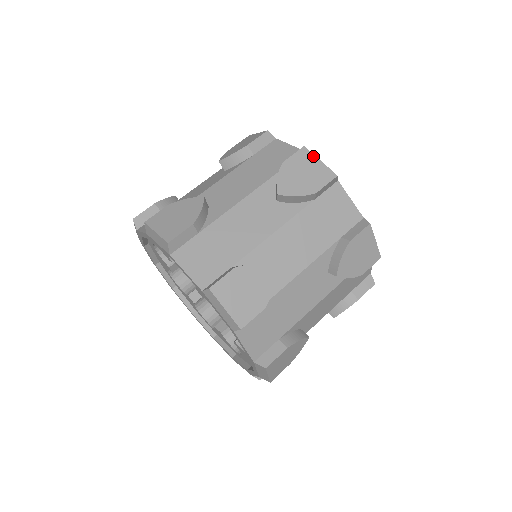
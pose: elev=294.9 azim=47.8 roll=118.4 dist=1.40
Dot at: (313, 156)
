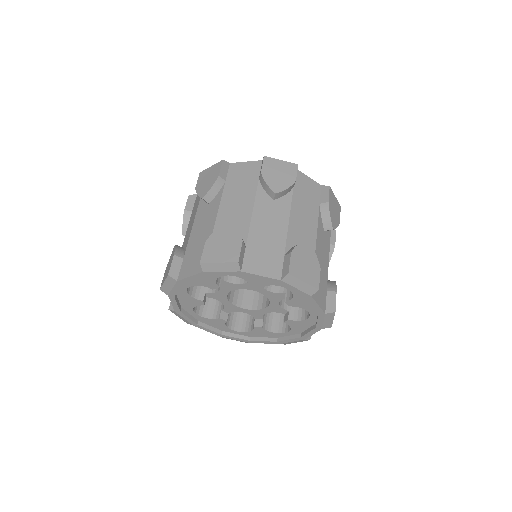
Dot at: (275, 159)
